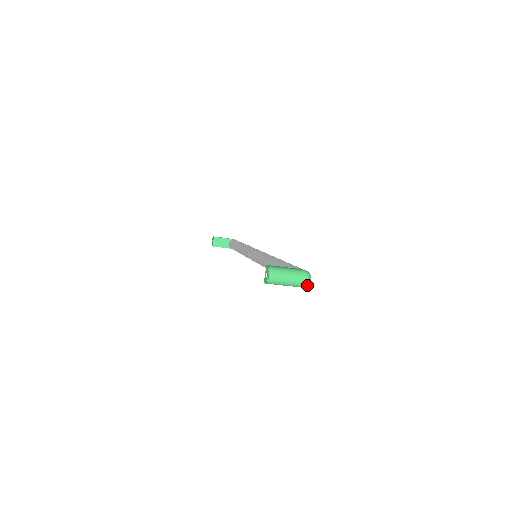
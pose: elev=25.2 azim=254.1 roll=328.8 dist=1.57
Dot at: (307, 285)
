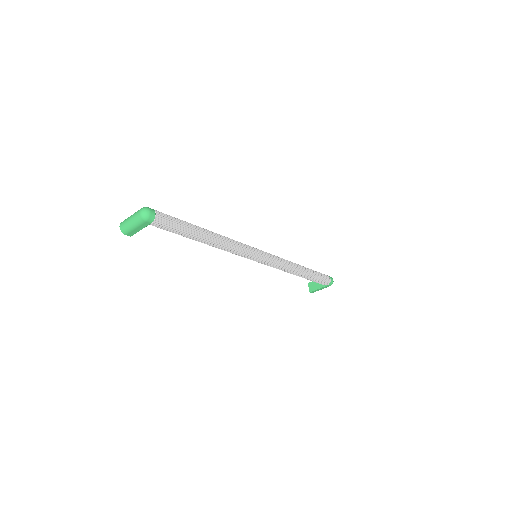
Dot at: (145, 216)
